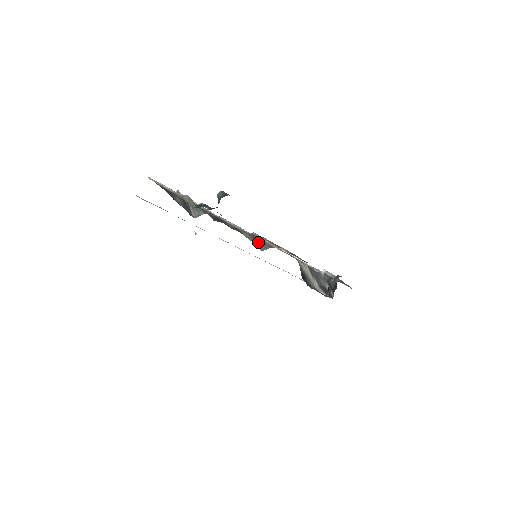
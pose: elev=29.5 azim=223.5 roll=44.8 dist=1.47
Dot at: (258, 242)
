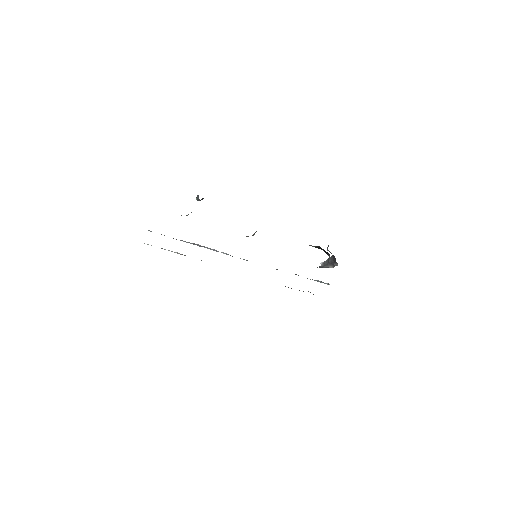
Dot at: occluded
